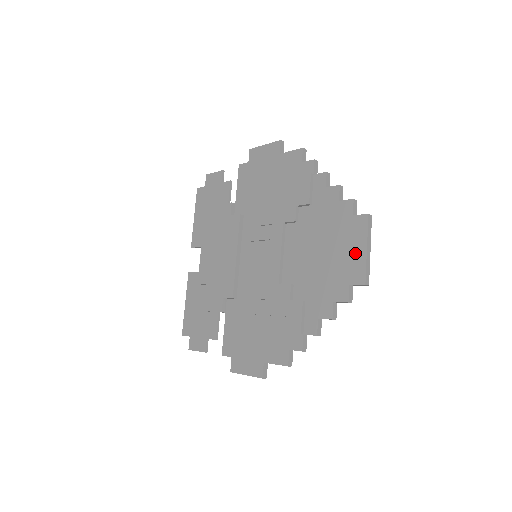
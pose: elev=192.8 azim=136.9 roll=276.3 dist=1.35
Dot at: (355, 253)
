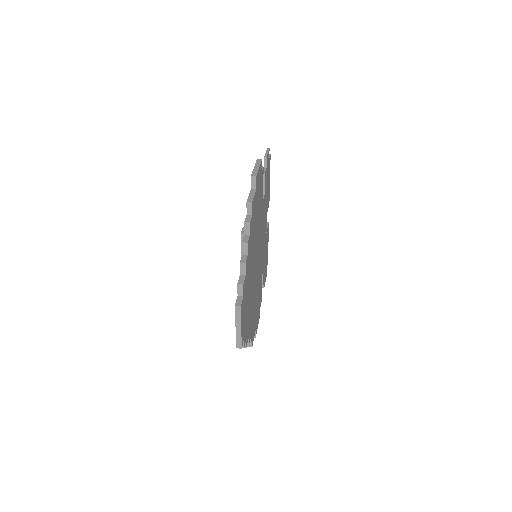
Dot at: occluded
